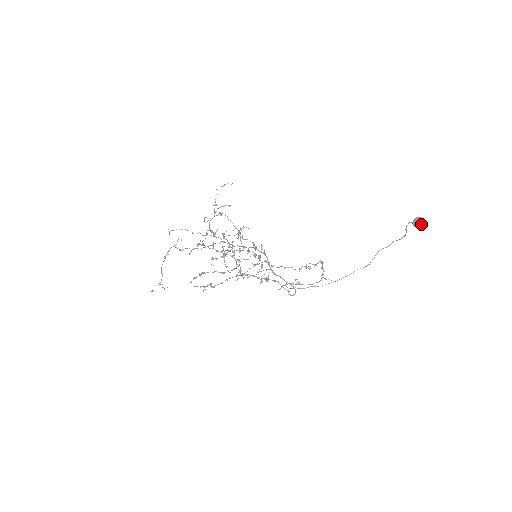
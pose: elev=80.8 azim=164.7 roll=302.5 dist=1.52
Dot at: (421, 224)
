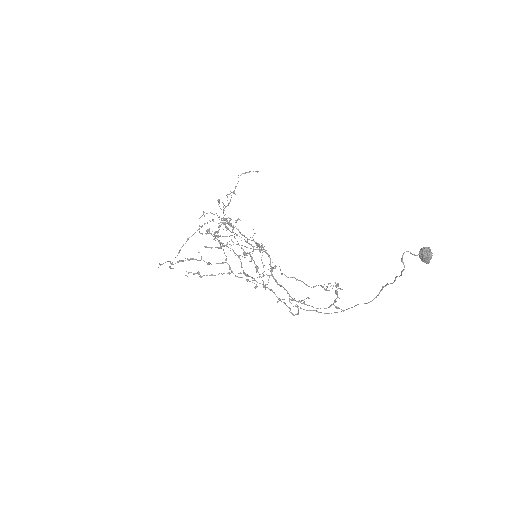
Dot at: (426, 258)
